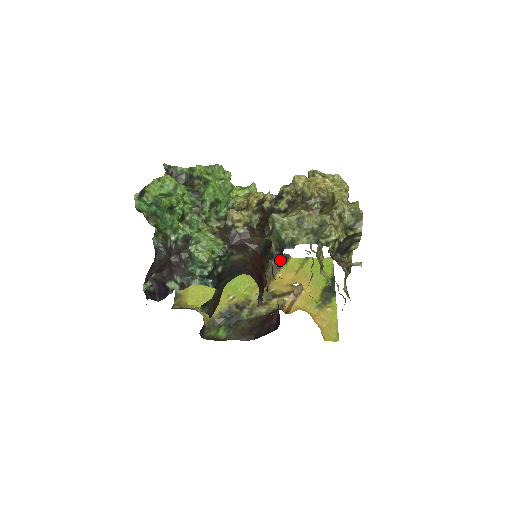
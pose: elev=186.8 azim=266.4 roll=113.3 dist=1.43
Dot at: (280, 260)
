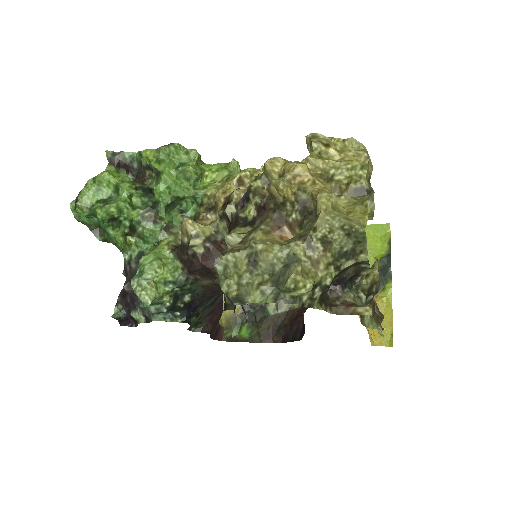
Dot at: occluded
